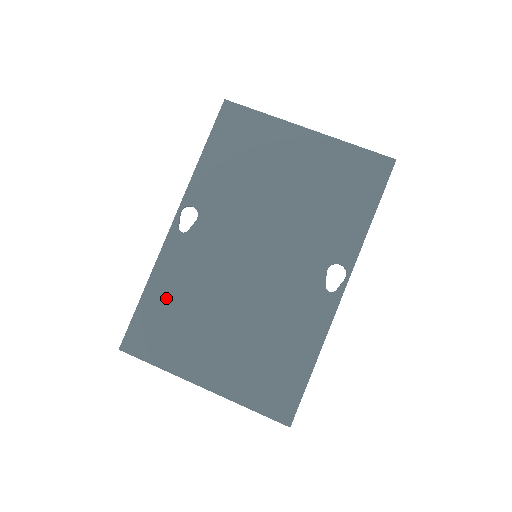
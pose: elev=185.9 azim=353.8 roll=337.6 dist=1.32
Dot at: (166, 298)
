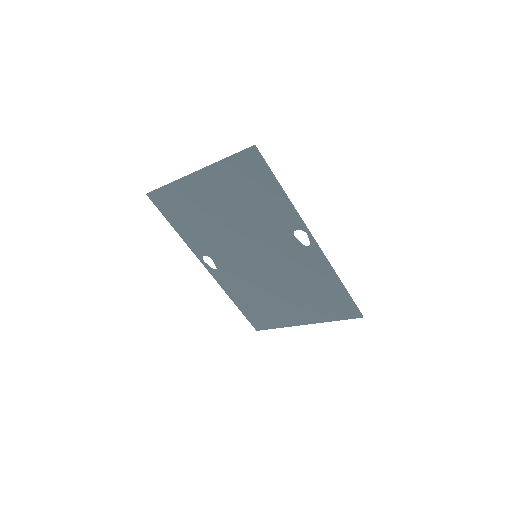
Dot at: (246, 301)
